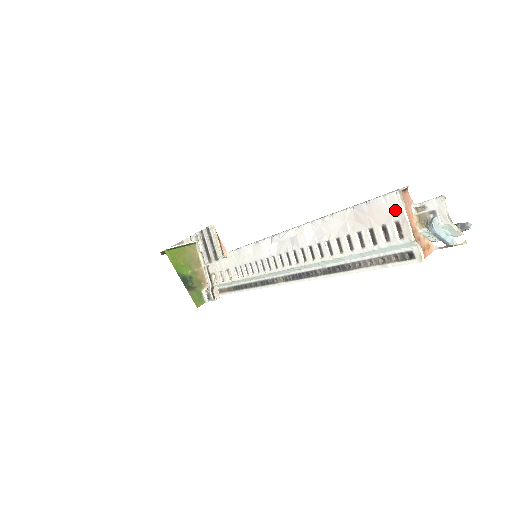
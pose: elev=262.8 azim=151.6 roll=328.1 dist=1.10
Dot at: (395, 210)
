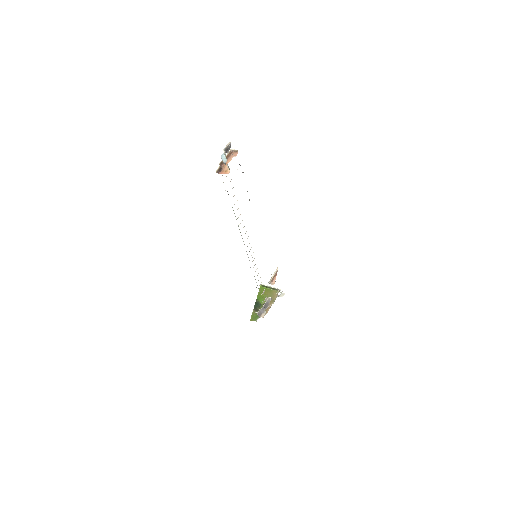
Dot at: occluded
